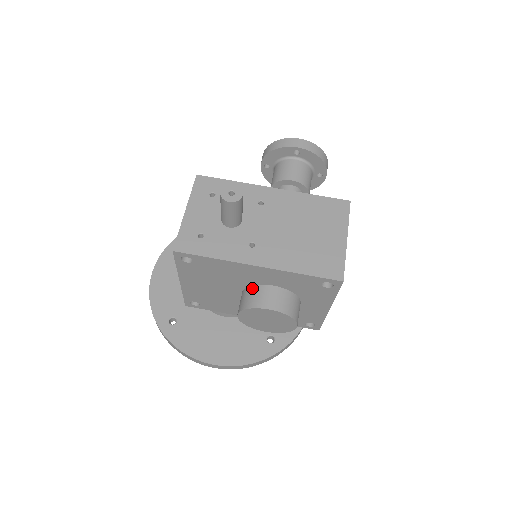
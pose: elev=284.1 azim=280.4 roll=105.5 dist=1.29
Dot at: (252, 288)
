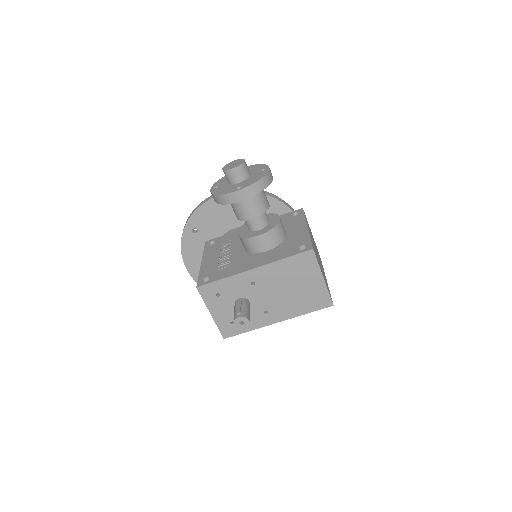
Dot at: occluded
